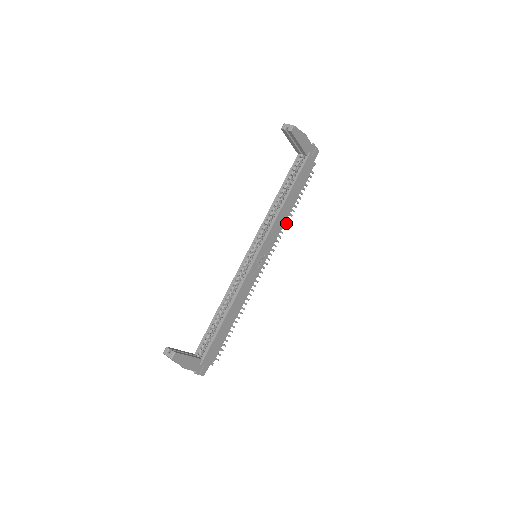
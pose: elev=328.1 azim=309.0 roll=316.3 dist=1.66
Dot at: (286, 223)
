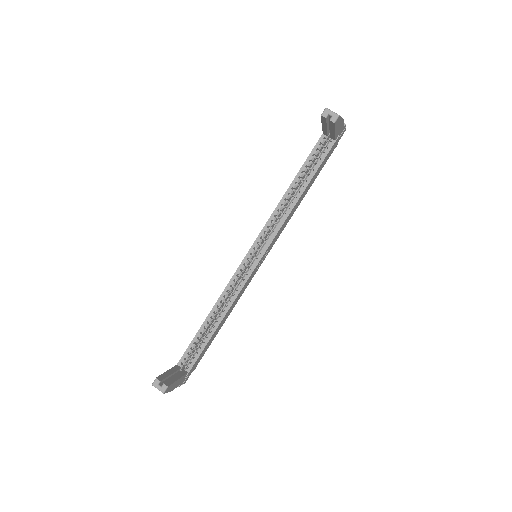
Dot at: occluded
